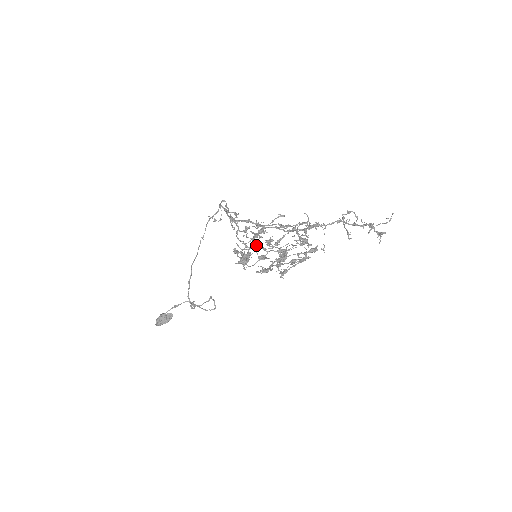
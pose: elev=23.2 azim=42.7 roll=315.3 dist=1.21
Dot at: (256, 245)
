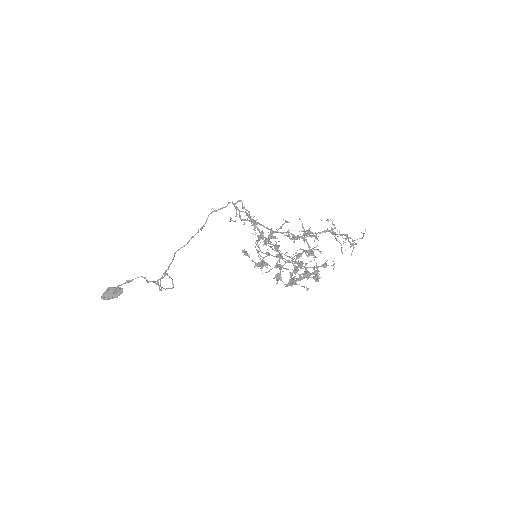
Dot at: occluded
